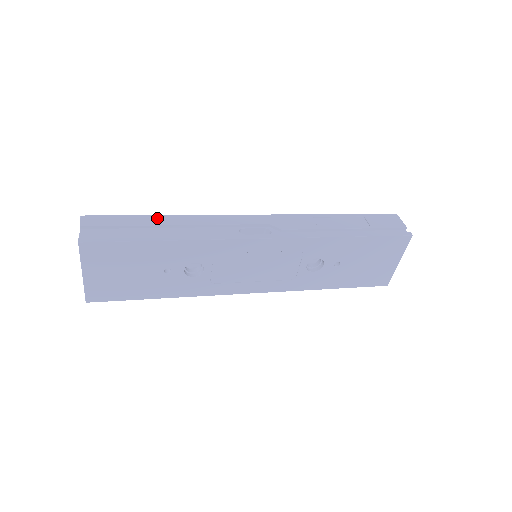
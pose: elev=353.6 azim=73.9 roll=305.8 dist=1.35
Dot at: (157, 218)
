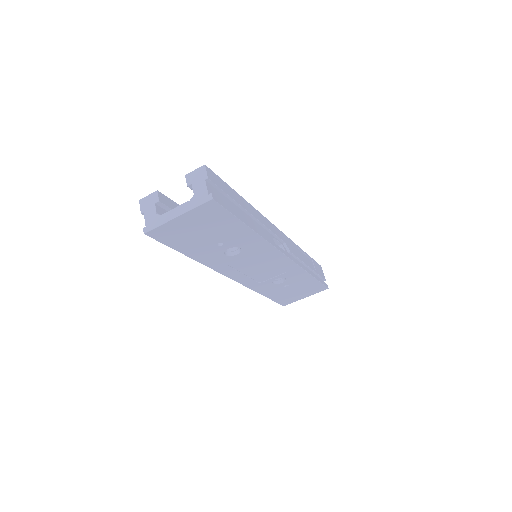
Dot at: (242, 199)
